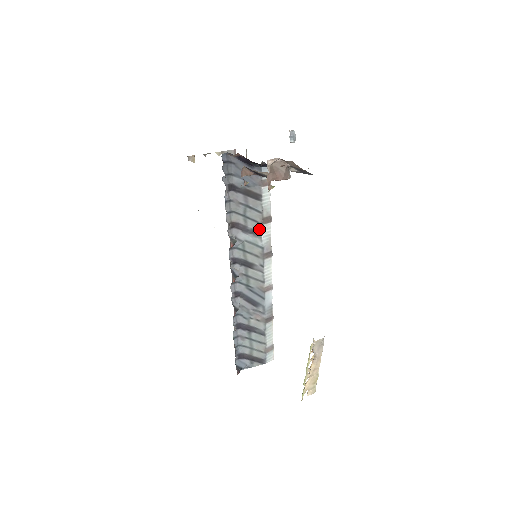
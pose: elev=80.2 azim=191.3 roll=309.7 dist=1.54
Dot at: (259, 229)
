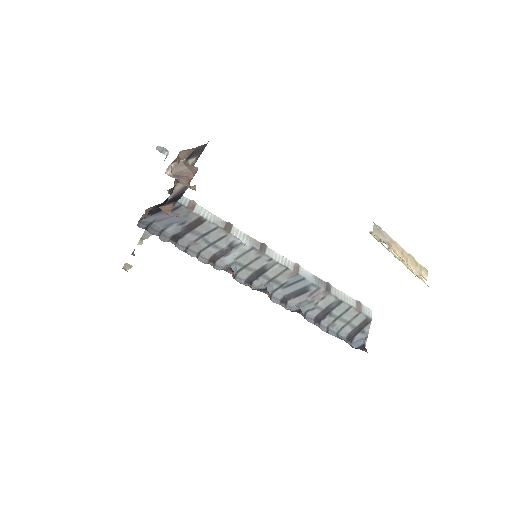
Dot at: (232, 240)
